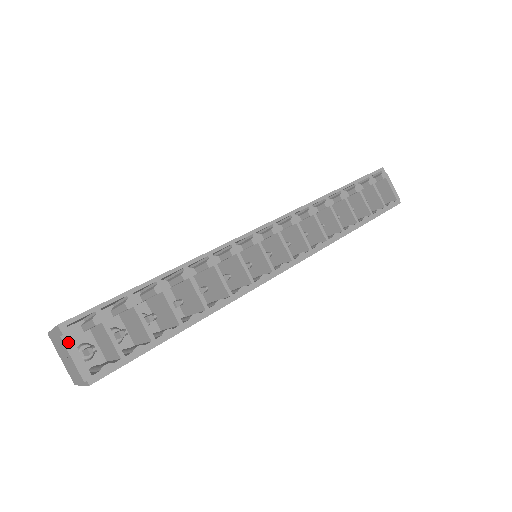
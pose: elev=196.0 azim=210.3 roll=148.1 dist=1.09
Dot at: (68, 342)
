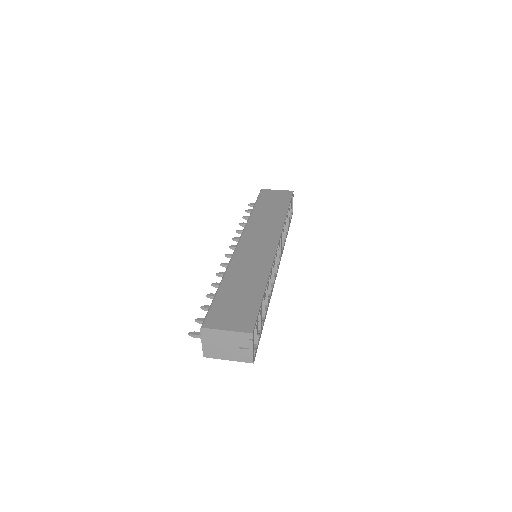
Dot at: (253, 342)
